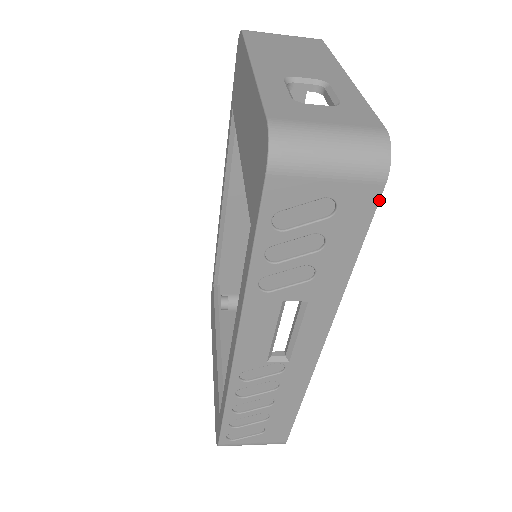
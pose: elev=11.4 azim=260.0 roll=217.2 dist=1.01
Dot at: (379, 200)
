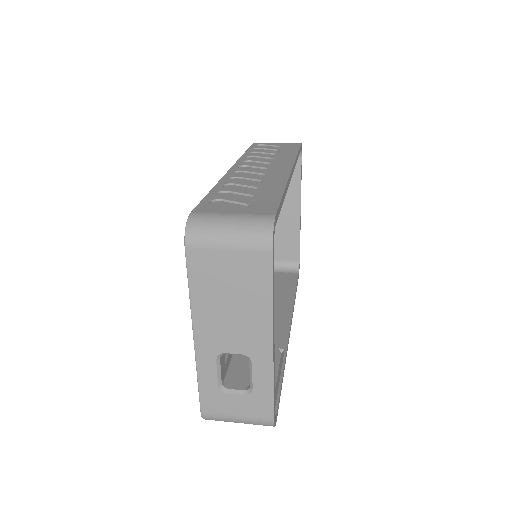
Dot at: occluded
